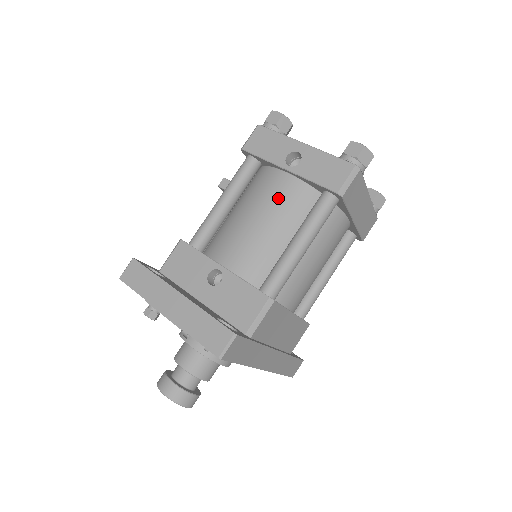
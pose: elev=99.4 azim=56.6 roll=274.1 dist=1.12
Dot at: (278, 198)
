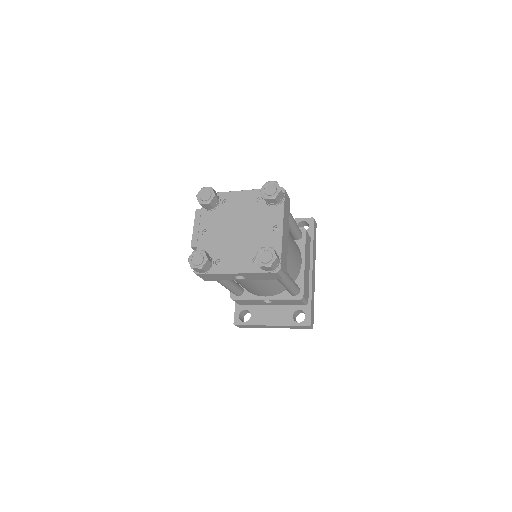
Dot at: (254, 282)
